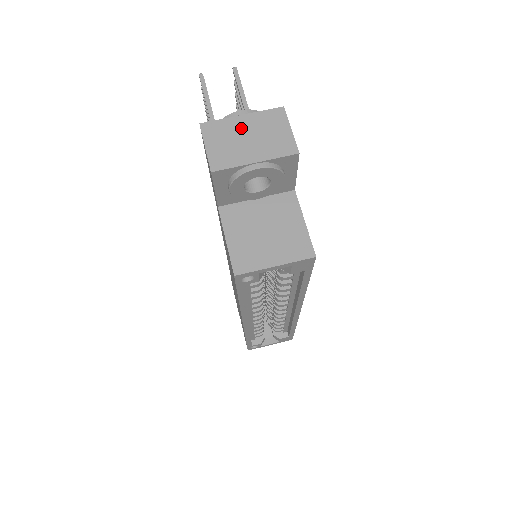
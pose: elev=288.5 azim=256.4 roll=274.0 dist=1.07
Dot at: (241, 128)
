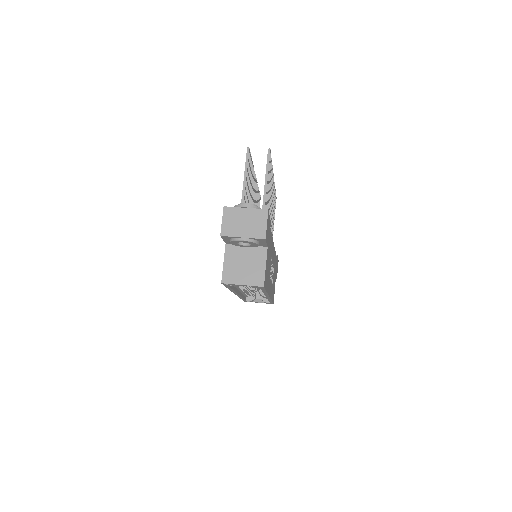
Dot at: (243, 216)
